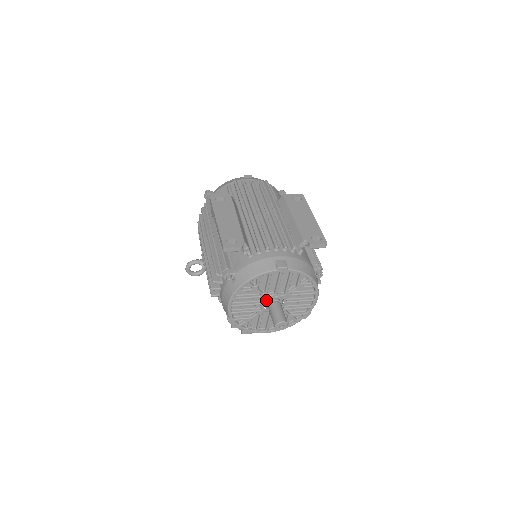
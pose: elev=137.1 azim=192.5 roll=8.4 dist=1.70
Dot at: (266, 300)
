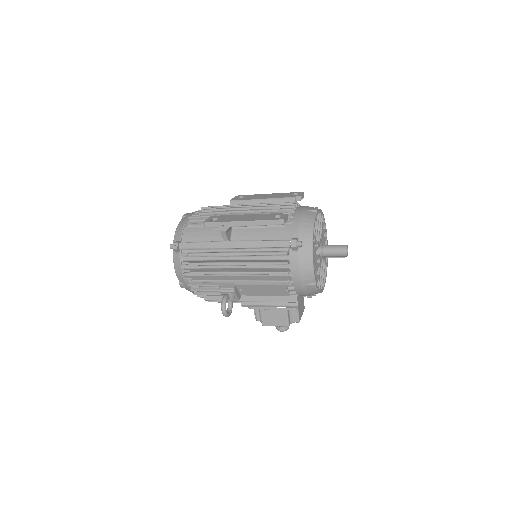
Dot at: (319, 249)
